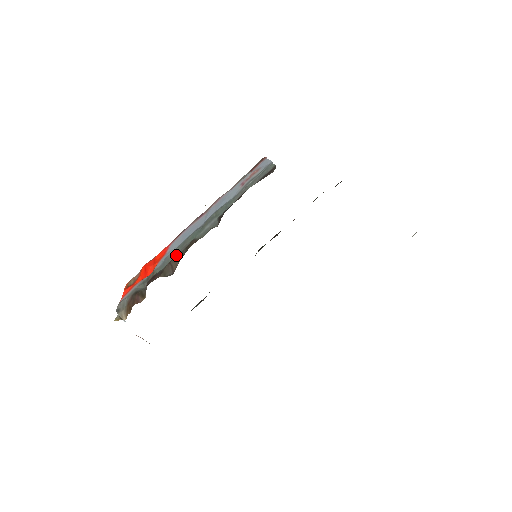
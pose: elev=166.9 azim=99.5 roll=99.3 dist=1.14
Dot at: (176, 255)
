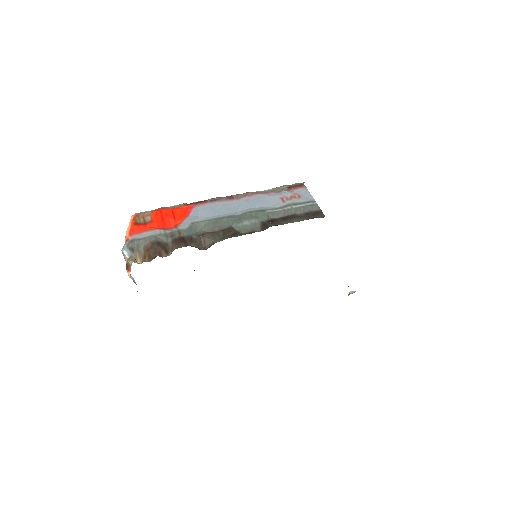
Dot at: (208, 229)
